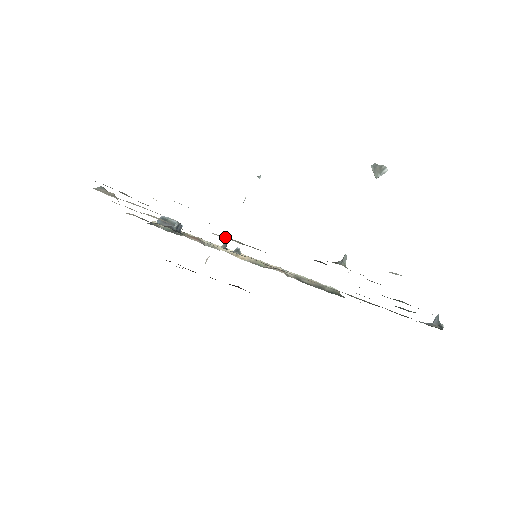
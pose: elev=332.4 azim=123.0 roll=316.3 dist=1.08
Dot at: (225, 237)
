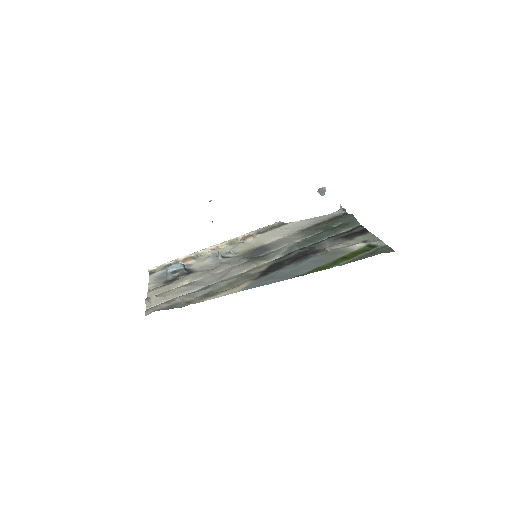
Dot at: (247, 268)
